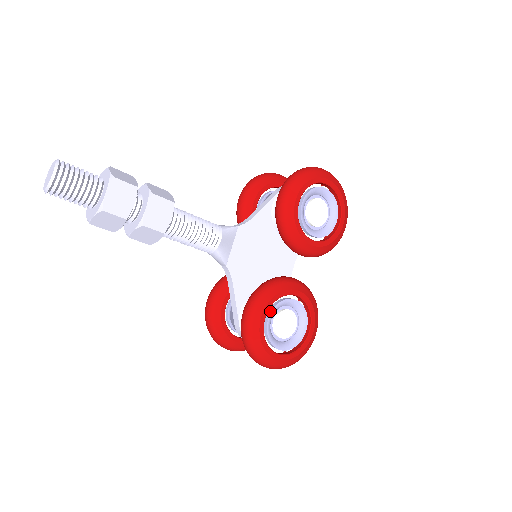
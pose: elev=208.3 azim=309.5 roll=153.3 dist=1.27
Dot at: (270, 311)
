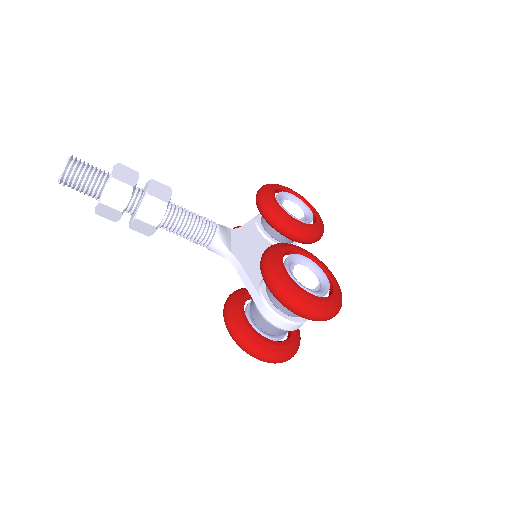
Dot at: (285, 259)
